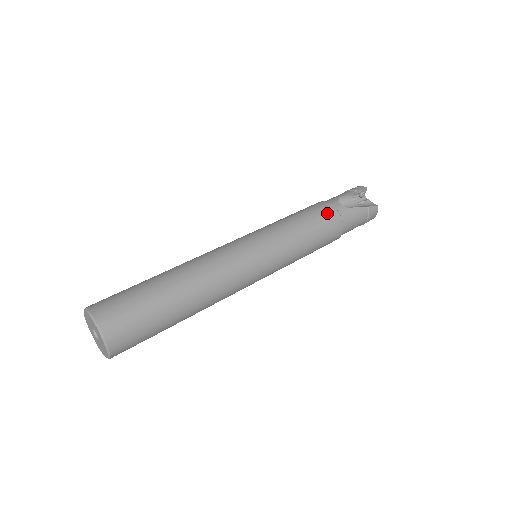
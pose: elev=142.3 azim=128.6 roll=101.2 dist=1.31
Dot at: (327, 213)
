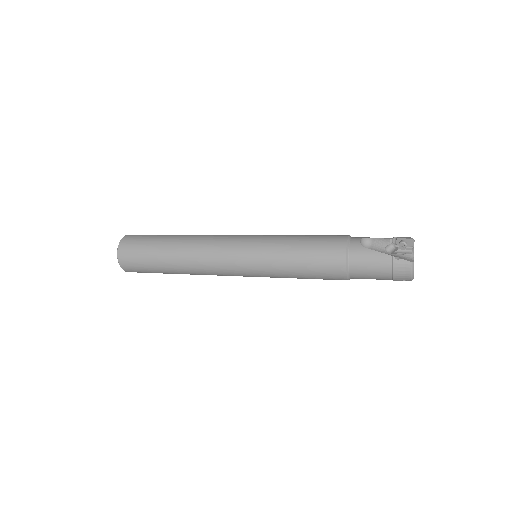
Dot at: (333, 242)
